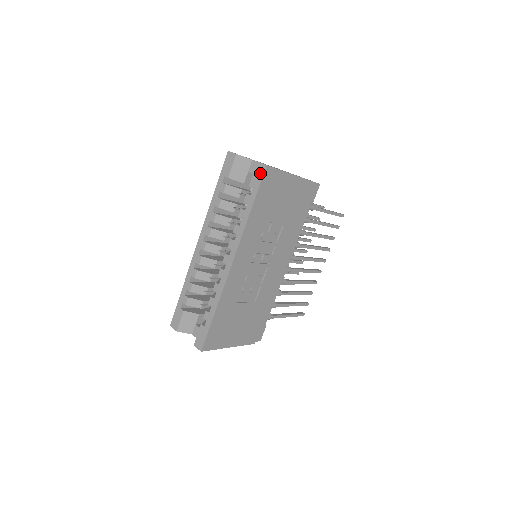
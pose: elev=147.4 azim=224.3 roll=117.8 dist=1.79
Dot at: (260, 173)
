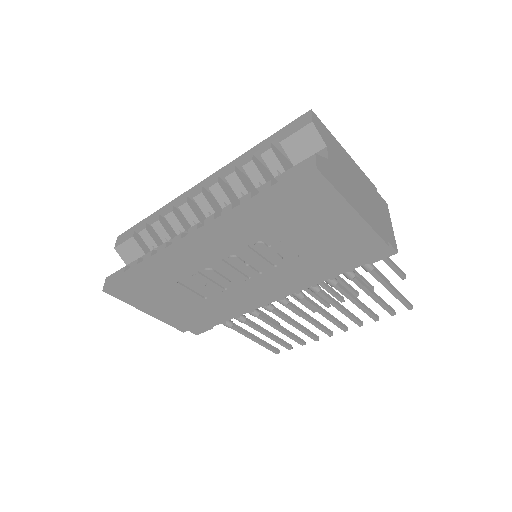
Dot at: (302, 170)
